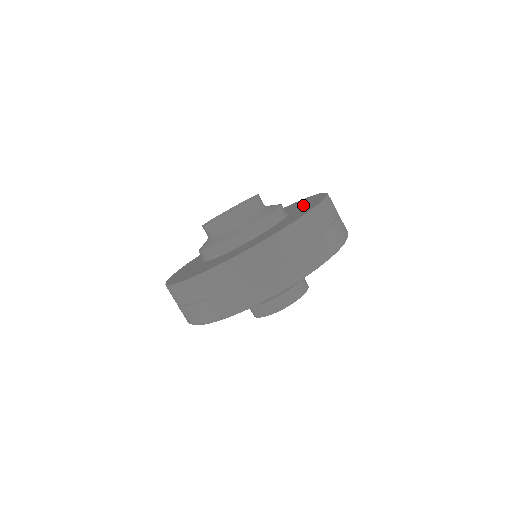
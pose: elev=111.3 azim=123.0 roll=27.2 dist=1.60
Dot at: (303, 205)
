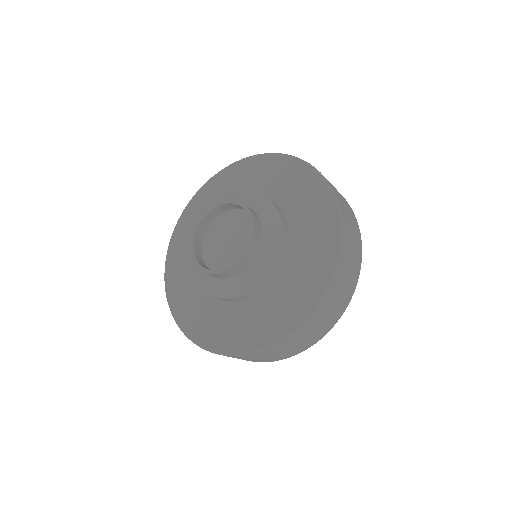
Dot at: (269, 179)
